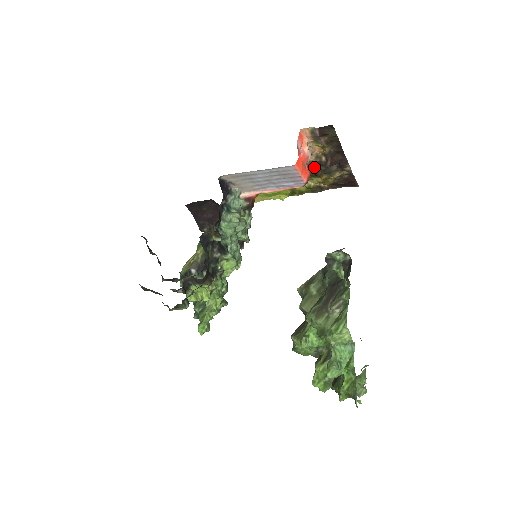
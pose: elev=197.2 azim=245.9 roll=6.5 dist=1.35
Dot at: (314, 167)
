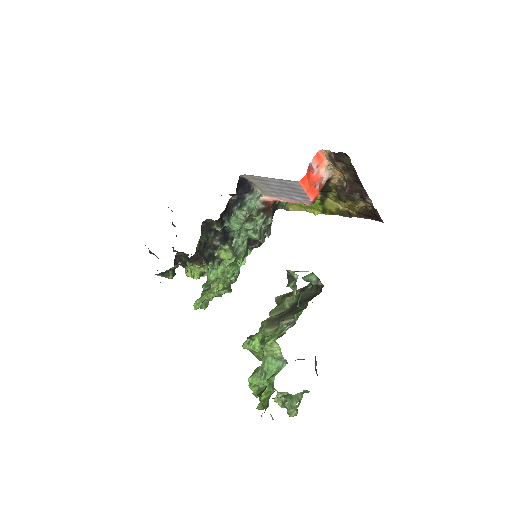
Dot at: (339, 190)
